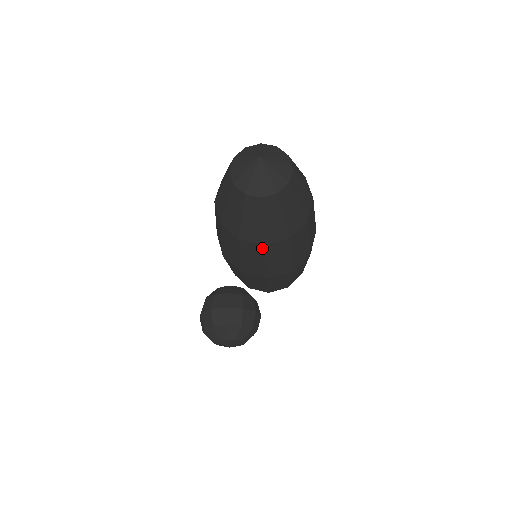
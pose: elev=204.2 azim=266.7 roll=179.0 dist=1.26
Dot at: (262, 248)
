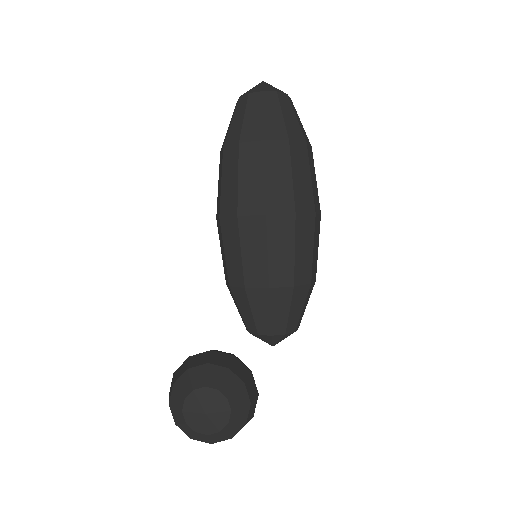
Dot at: (262, 148)
